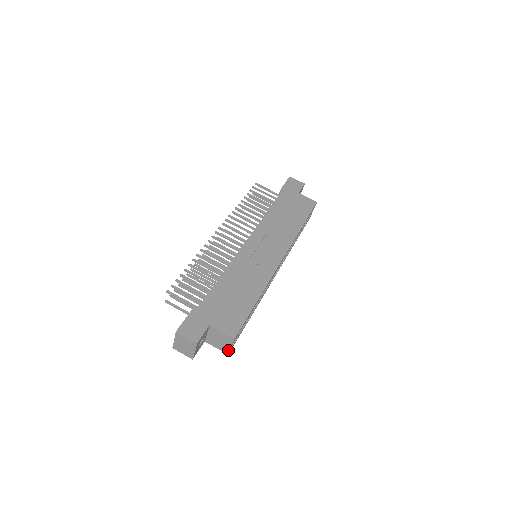
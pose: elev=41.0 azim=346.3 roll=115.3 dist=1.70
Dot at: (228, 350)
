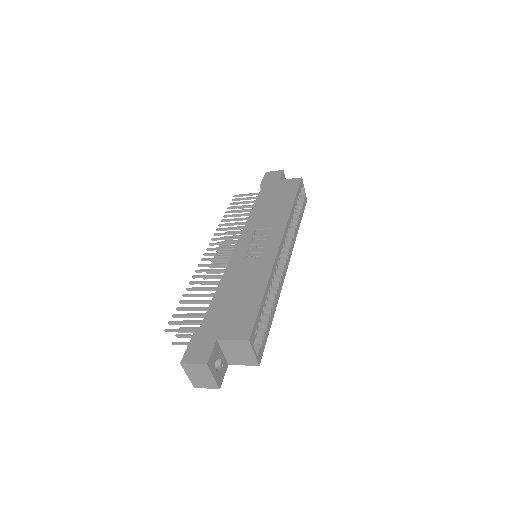
Dot at: (255, 360)
